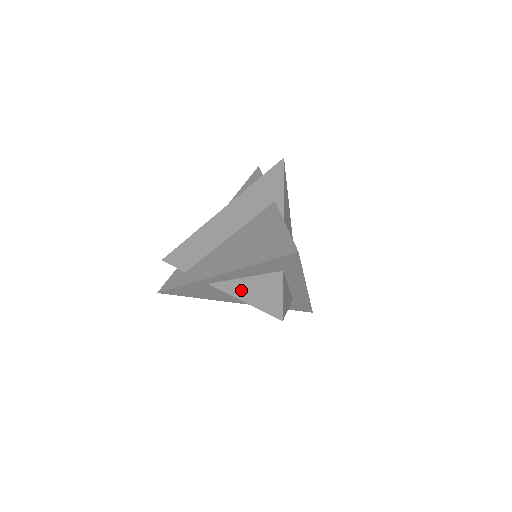
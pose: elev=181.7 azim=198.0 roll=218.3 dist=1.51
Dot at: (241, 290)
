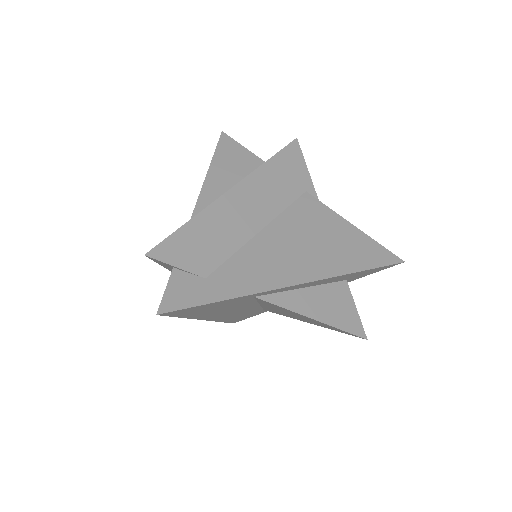
Dot at: (307, 305)
